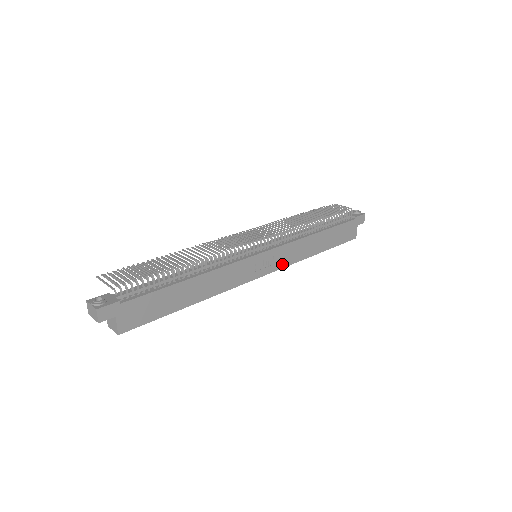
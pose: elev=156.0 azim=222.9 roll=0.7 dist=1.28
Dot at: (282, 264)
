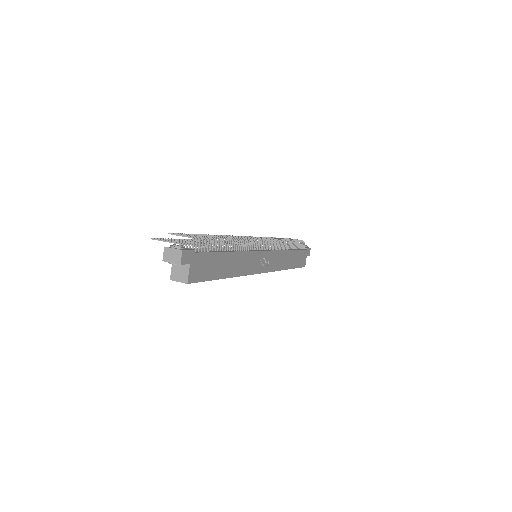
Dot at: (272, 268)
